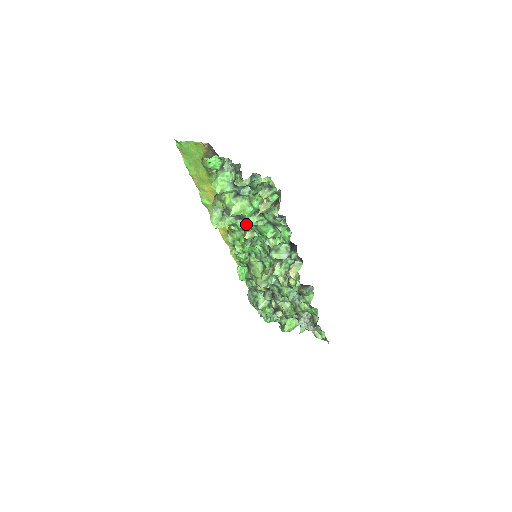
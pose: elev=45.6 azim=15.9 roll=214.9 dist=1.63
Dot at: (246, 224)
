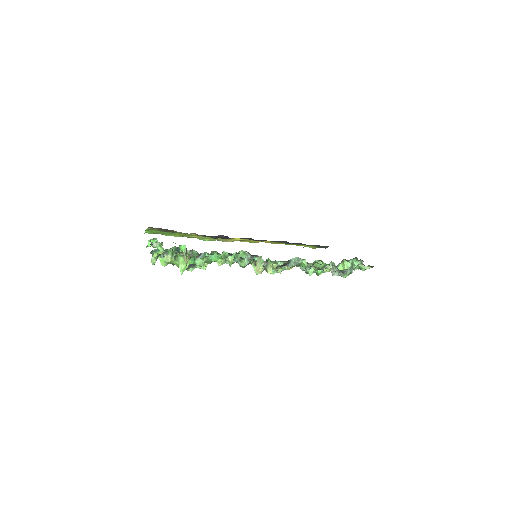
Dot at: (204, 263)
